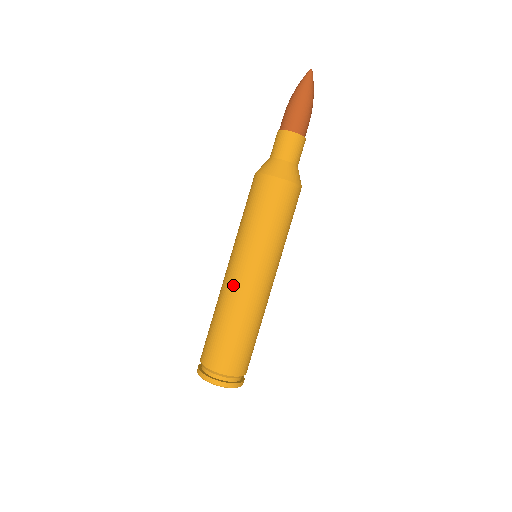
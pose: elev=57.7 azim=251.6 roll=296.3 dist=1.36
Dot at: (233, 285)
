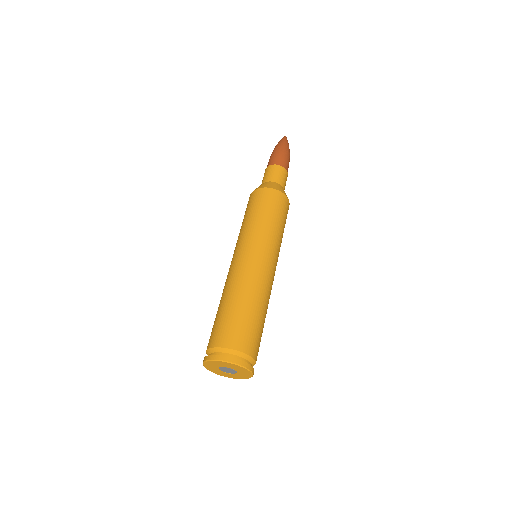
Dot at: (251, 269)
